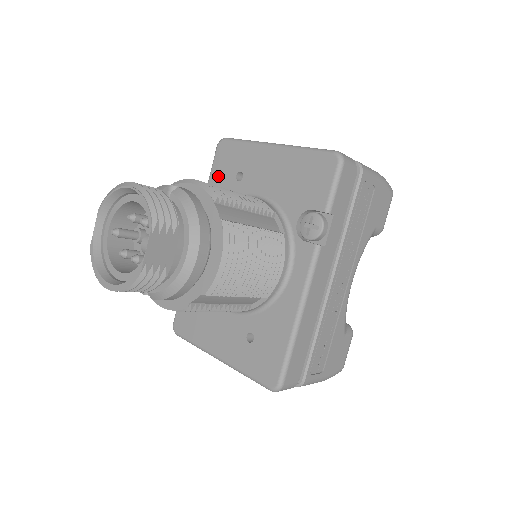
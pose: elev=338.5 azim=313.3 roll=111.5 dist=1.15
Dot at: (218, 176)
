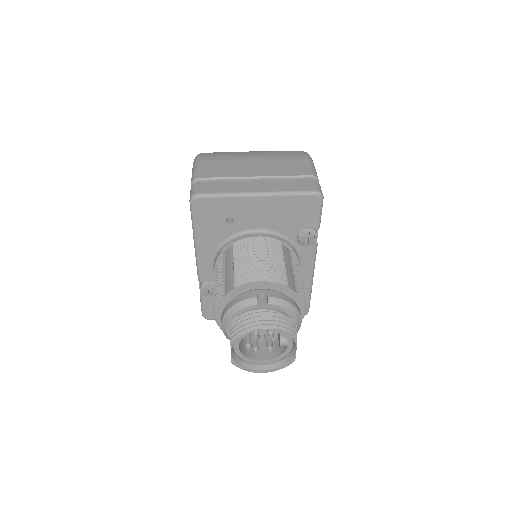
Dot at: (205, 224)
